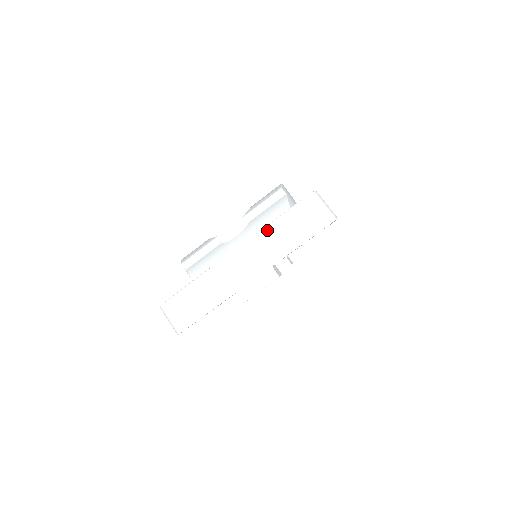
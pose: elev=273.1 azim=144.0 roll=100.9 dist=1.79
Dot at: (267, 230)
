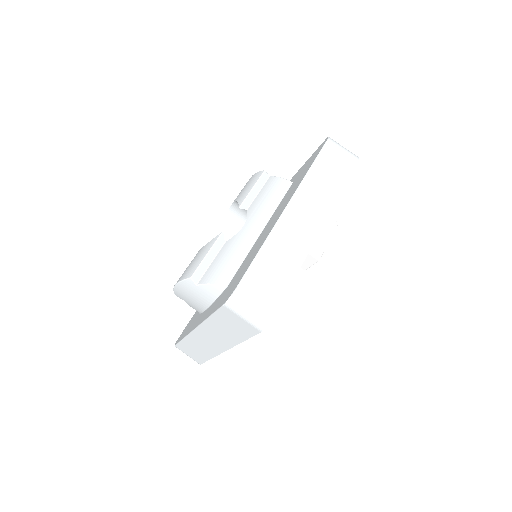
Dot at: (310, 176)
